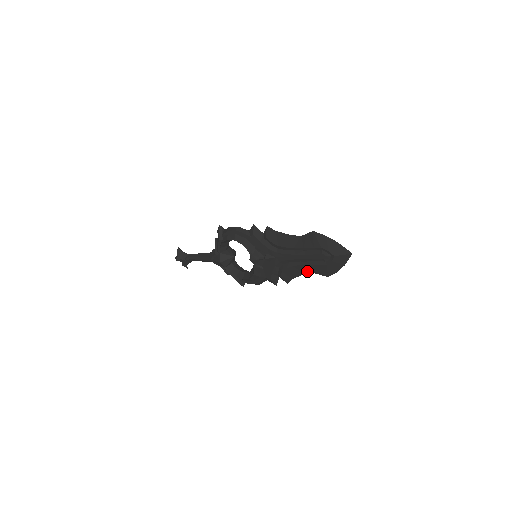
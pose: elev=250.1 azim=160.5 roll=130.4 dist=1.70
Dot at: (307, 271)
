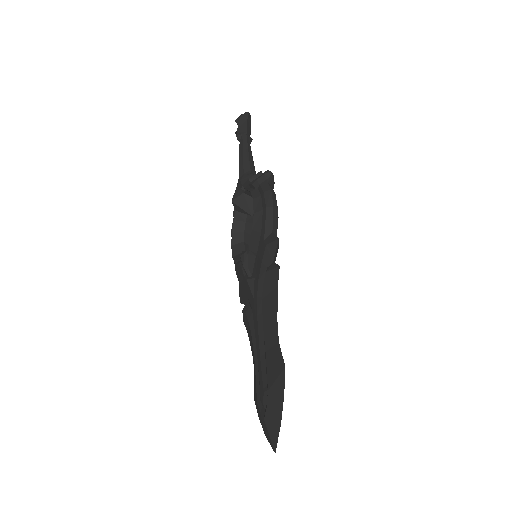
Dot at: (253, 359)
